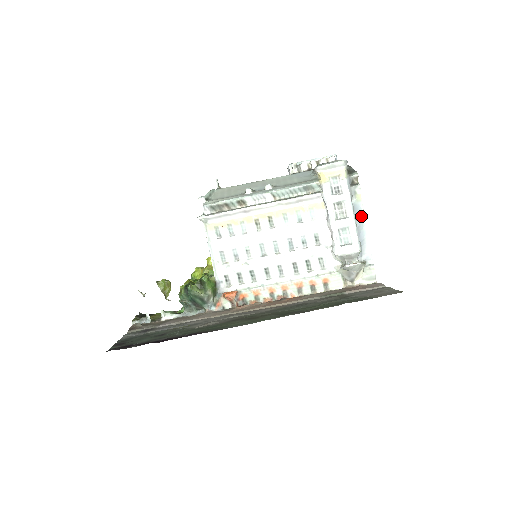
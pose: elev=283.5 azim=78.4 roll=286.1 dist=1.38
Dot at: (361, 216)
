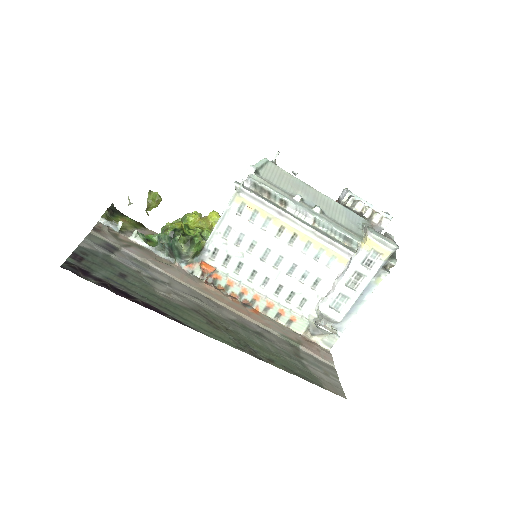
Dot at: (366, 295)
